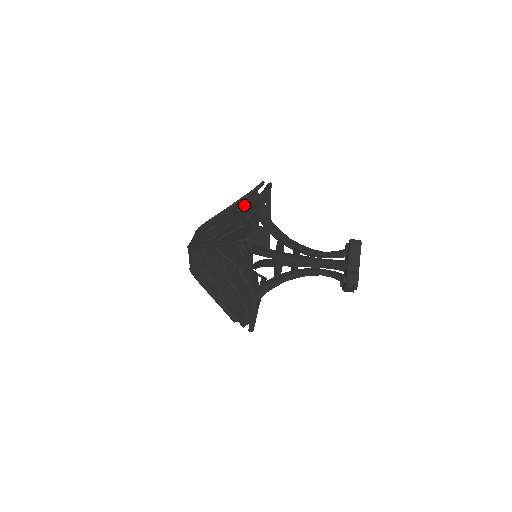
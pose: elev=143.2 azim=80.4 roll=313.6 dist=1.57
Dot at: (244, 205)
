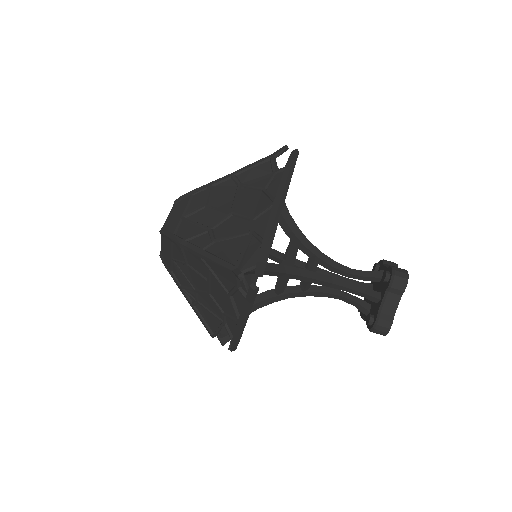
Dot at: (252, 182)
